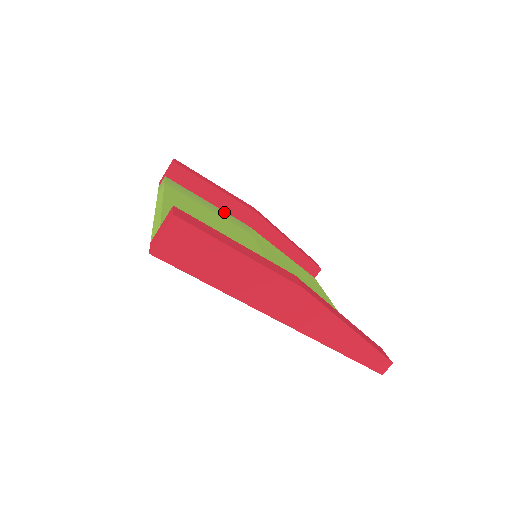
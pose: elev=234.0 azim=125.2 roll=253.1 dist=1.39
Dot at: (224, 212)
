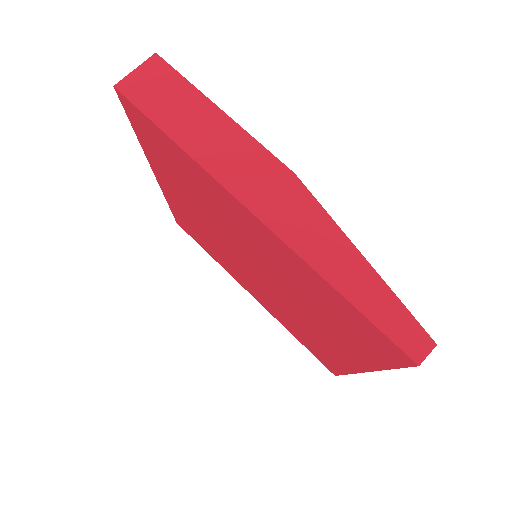
Dot at: occluded
